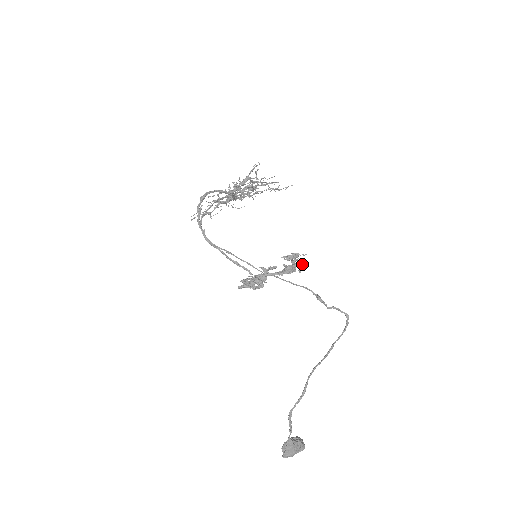
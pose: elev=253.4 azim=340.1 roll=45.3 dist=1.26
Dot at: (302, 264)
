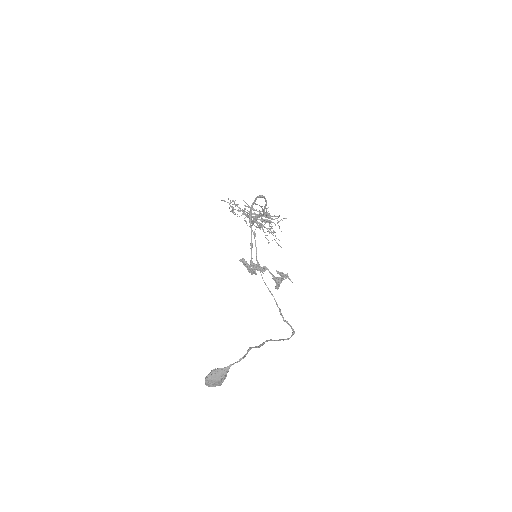
Dot at: occluded
